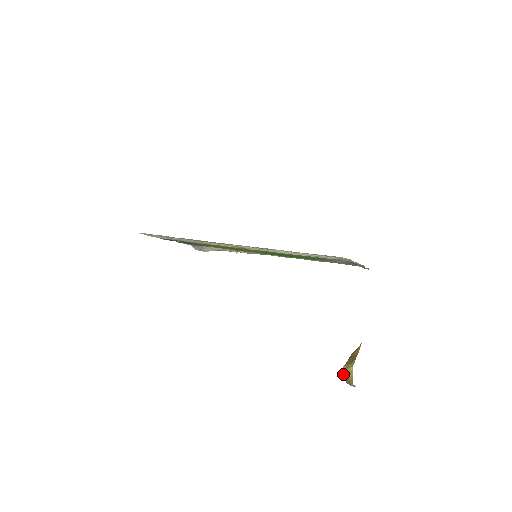
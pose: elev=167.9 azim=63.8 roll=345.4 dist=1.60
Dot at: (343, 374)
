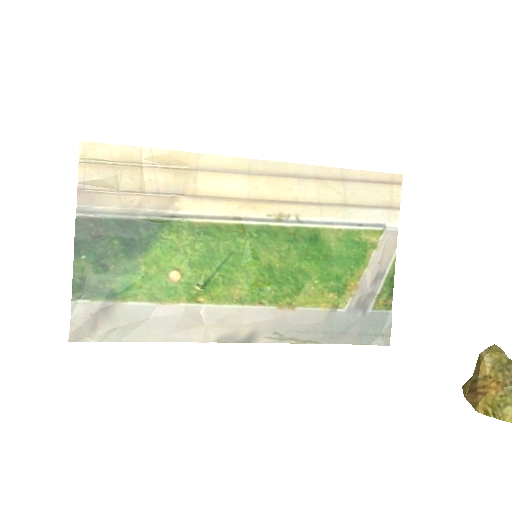
Dot at: (488, 386)
